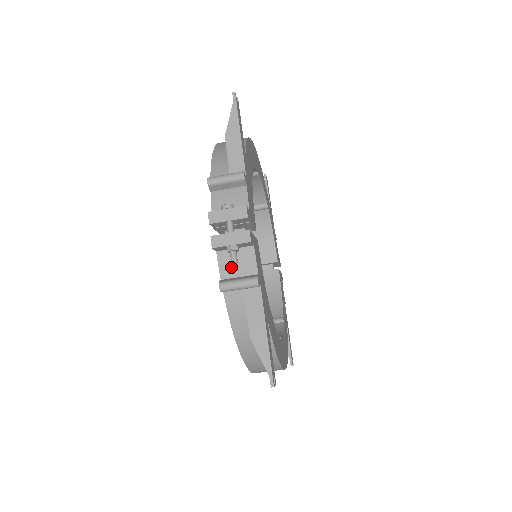
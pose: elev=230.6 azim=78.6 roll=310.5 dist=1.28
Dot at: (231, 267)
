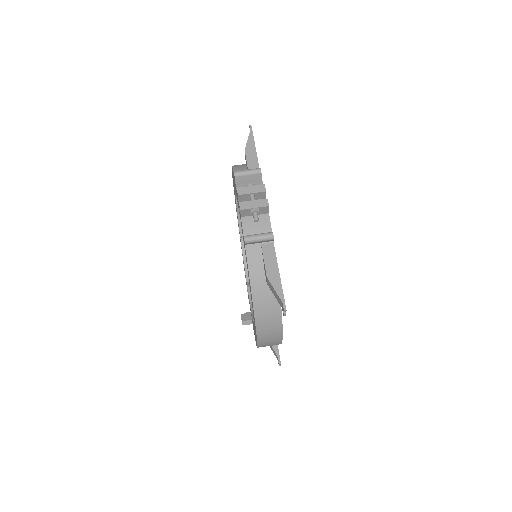
Dot at: (252, 228)
